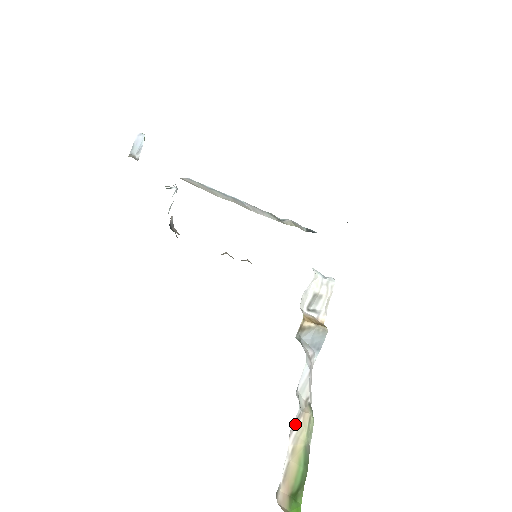
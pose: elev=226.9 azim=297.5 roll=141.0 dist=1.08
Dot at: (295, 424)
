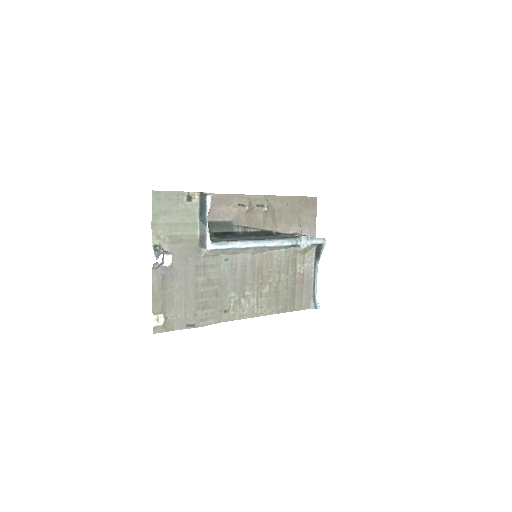
Dot at: occluded
